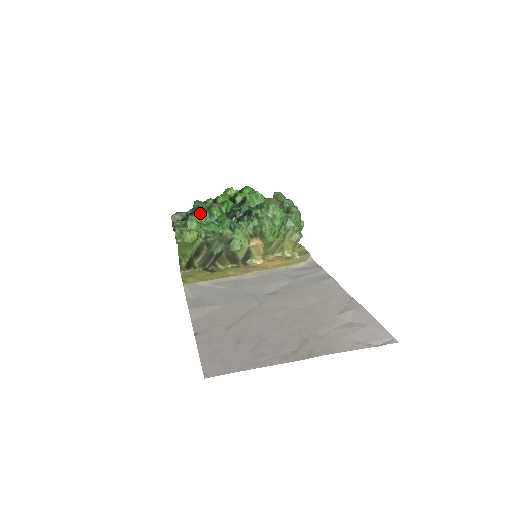
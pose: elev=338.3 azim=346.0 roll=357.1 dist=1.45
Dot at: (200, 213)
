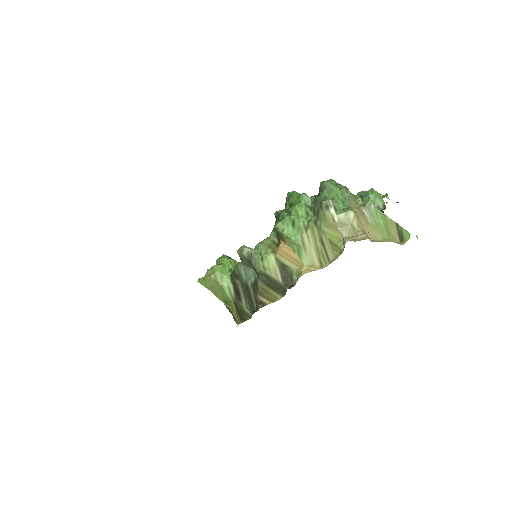
Dot at: occluded
